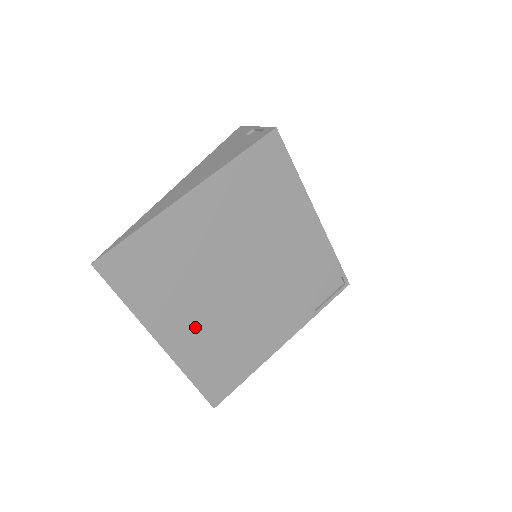
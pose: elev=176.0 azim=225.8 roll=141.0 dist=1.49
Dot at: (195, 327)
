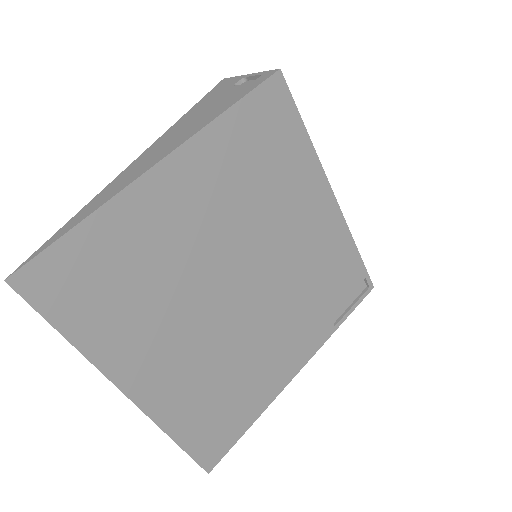
Dot at: (177, 364)
